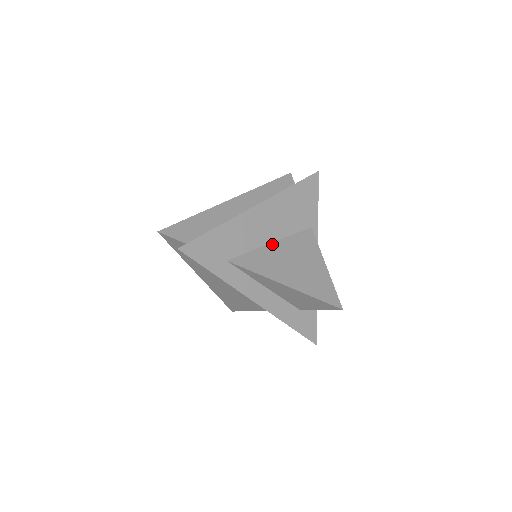
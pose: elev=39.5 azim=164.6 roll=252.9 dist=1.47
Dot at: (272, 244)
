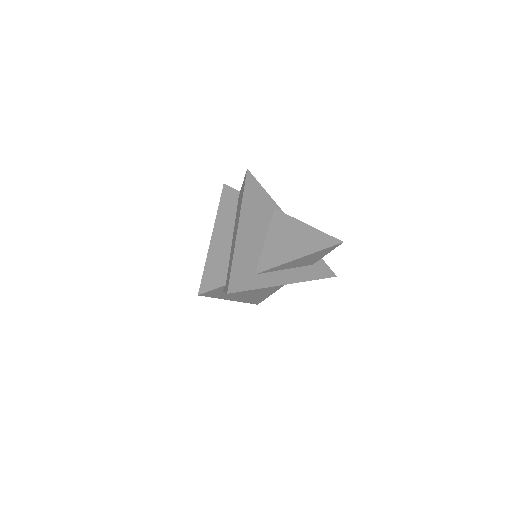
Dot at: (266, 240)
